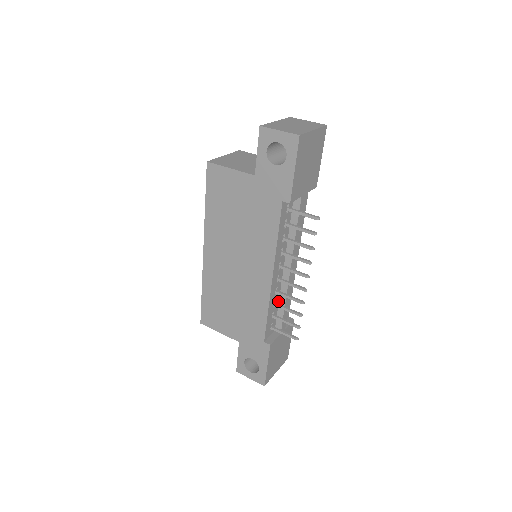
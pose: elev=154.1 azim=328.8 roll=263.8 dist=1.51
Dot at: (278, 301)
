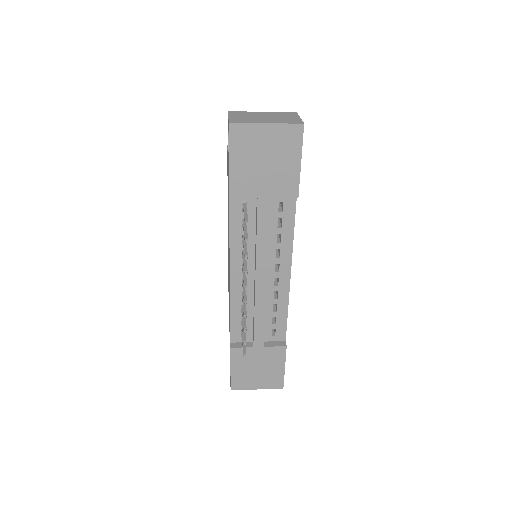
Dot at: (253, 310)
